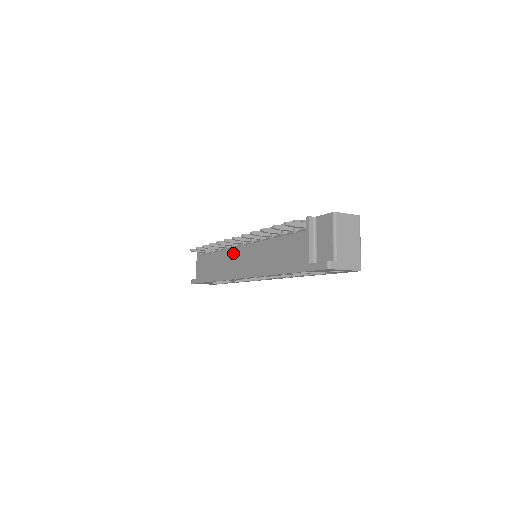
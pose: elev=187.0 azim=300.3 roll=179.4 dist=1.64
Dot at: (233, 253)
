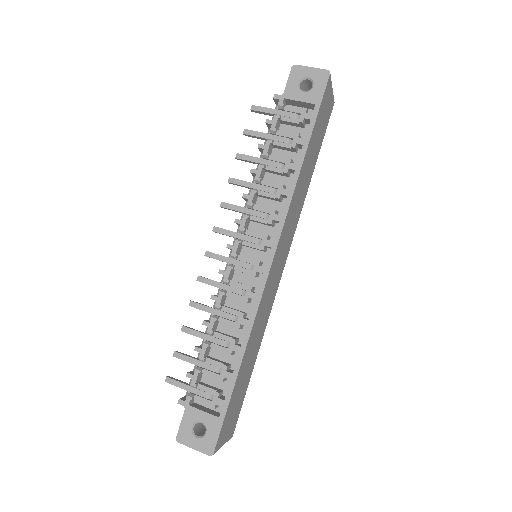
Dot at: occluded
